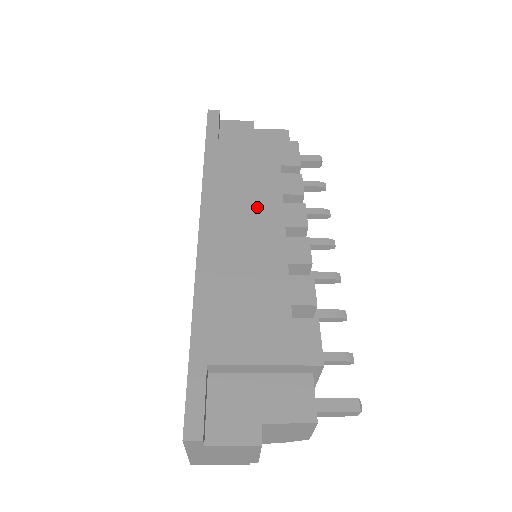
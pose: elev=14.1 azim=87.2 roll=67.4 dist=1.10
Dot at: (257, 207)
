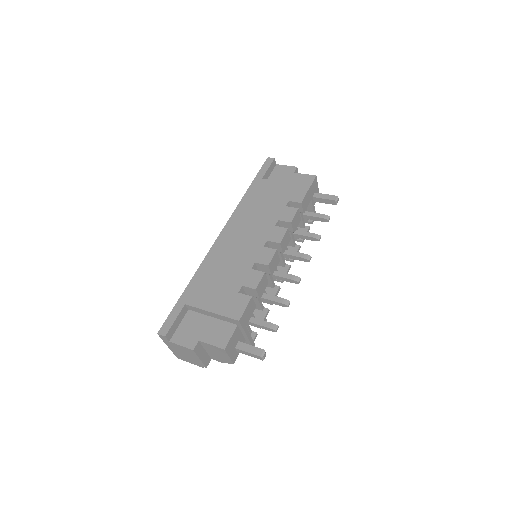
Dot at: (258, 226)
